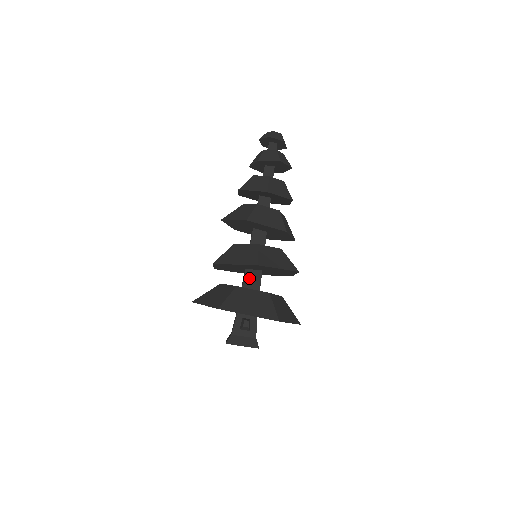
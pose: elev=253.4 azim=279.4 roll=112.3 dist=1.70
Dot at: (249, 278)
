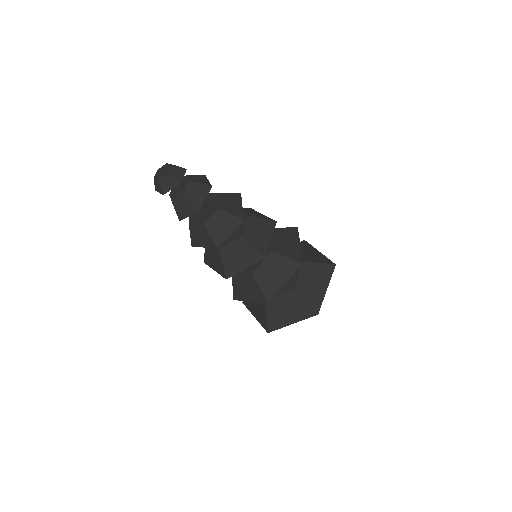
Dot at: occluded
